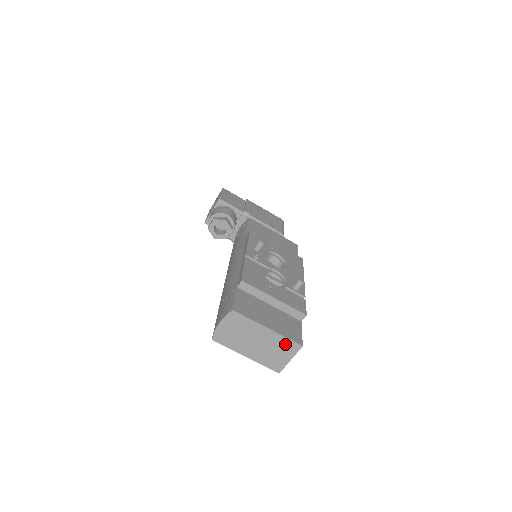
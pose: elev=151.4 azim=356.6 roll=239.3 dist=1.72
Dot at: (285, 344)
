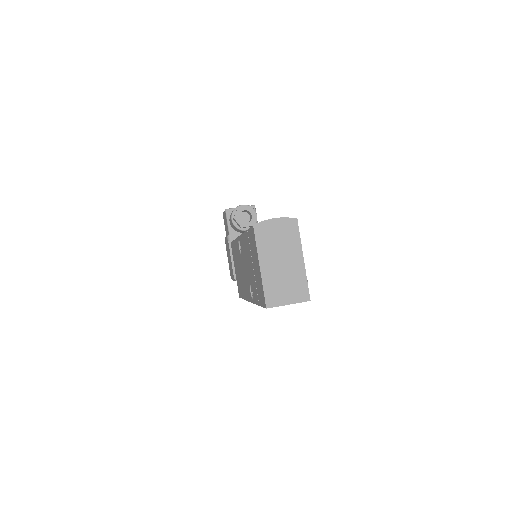
Dot at: (300, 286)
